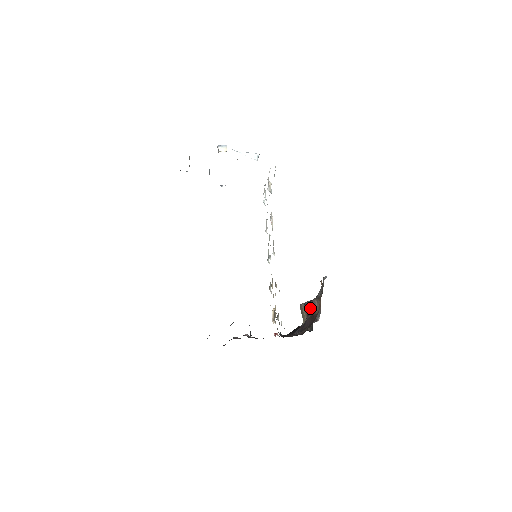
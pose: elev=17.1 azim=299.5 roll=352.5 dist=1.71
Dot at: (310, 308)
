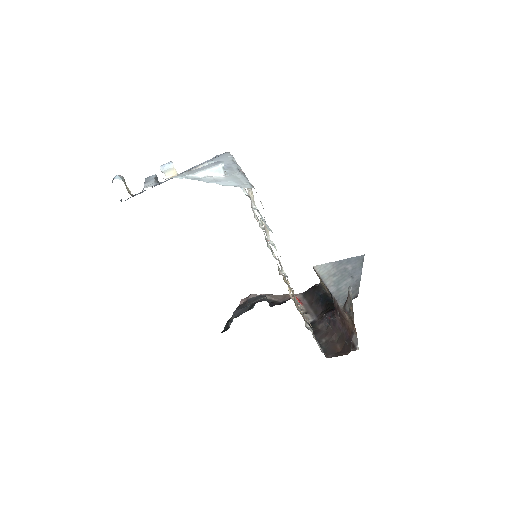
Dot at: (337, 310)
